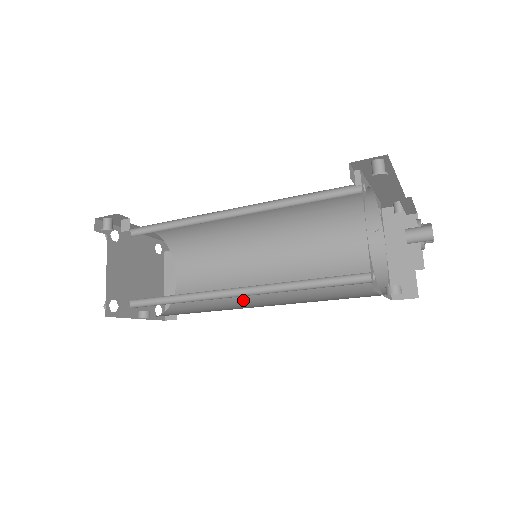
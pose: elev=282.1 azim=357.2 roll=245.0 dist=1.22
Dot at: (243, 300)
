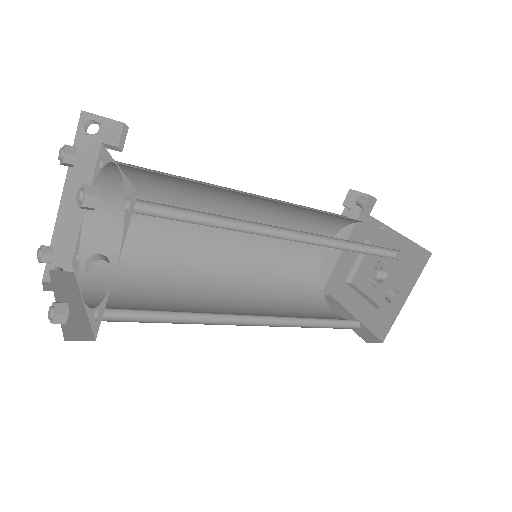
Dot at: occluded
